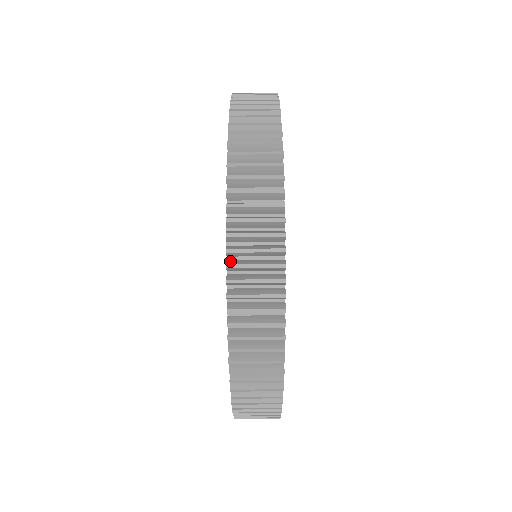
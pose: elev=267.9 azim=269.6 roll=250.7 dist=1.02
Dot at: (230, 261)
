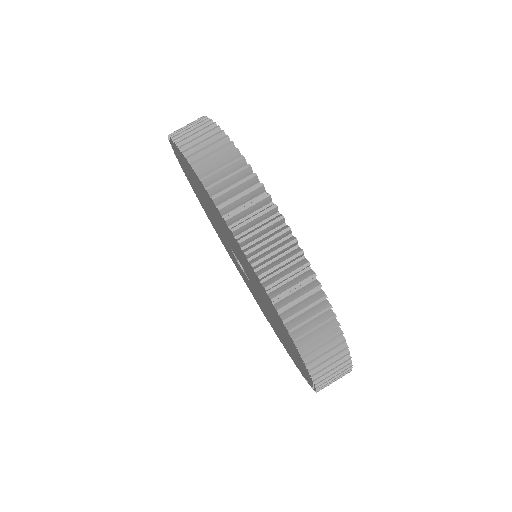
Dot at: occluded
